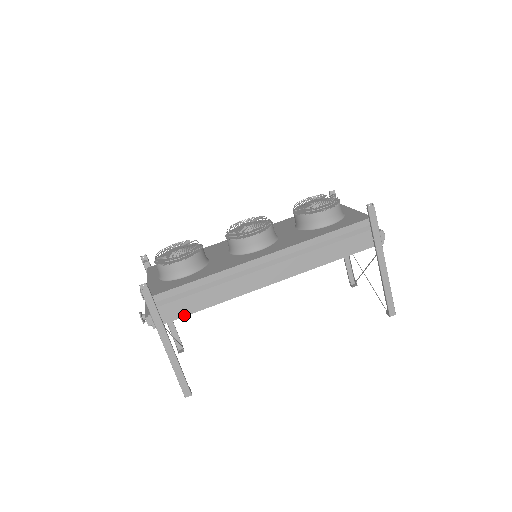
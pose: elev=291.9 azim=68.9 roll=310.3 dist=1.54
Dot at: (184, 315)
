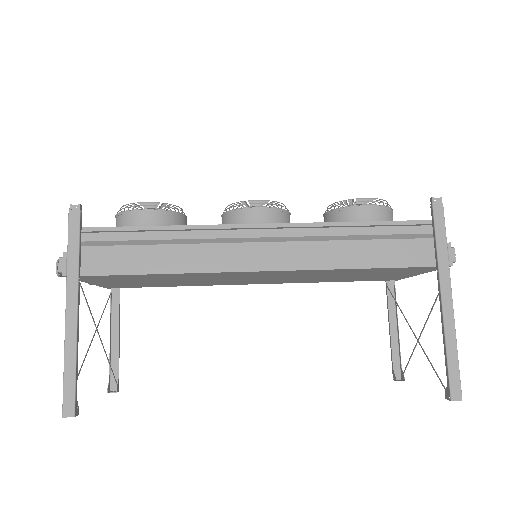
Dot at: (115, 273)
